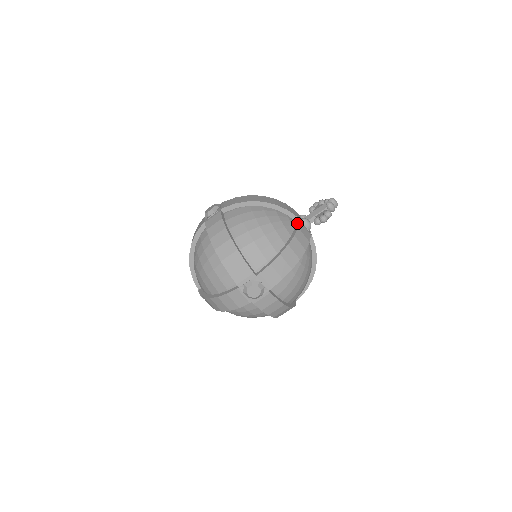
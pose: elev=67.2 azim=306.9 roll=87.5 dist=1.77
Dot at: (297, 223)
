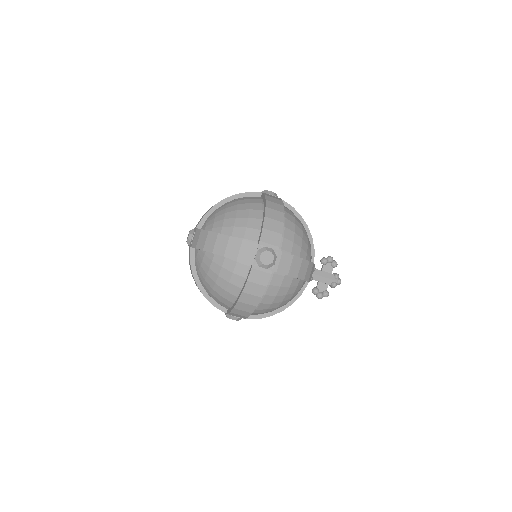
Dot at: (304, 286)
